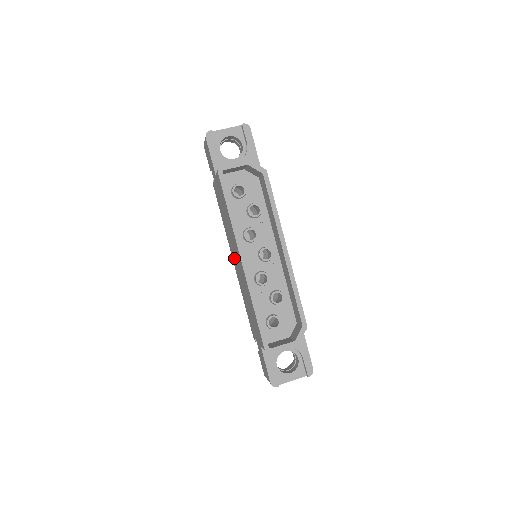
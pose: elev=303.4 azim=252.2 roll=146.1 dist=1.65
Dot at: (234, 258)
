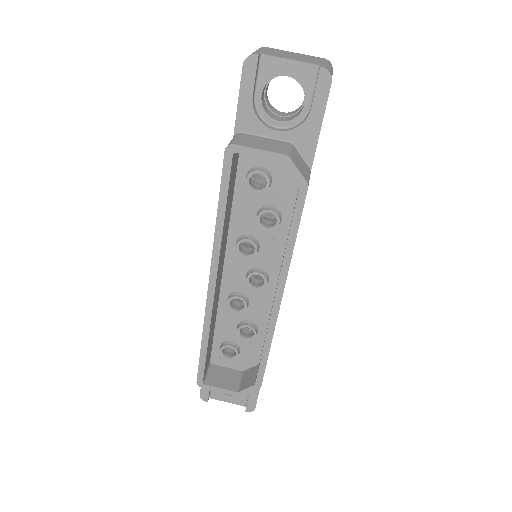
Dot at: occluded
